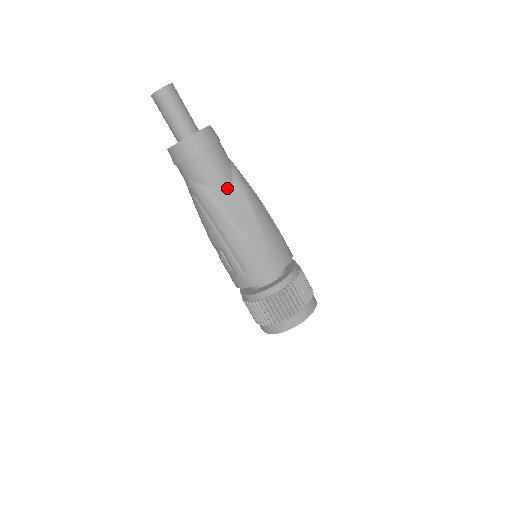
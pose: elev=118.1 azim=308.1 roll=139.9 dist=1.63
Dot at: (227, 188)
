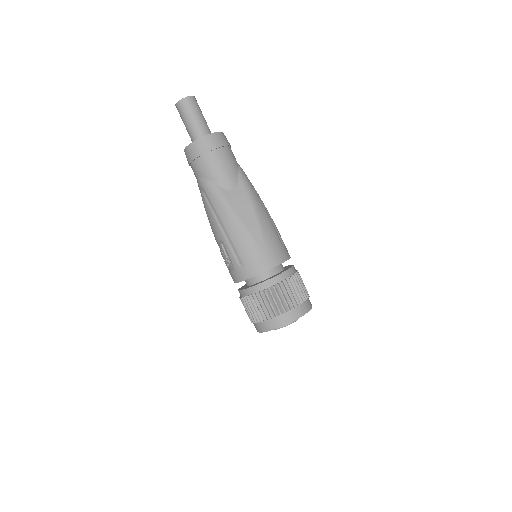
Dot at: (232, 185)
